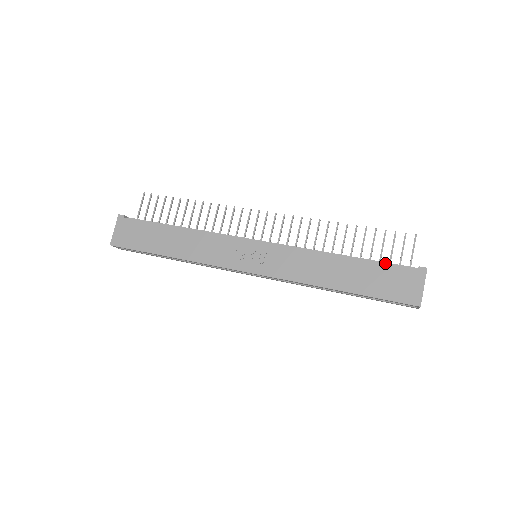
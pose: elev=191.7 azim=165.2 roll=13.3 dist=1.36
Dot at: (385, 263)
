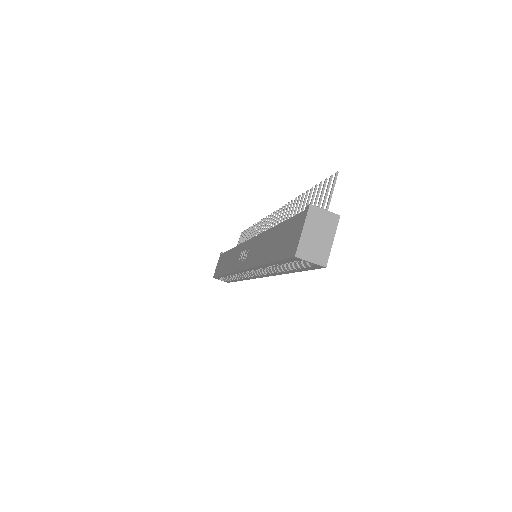
Dot at: occluded
